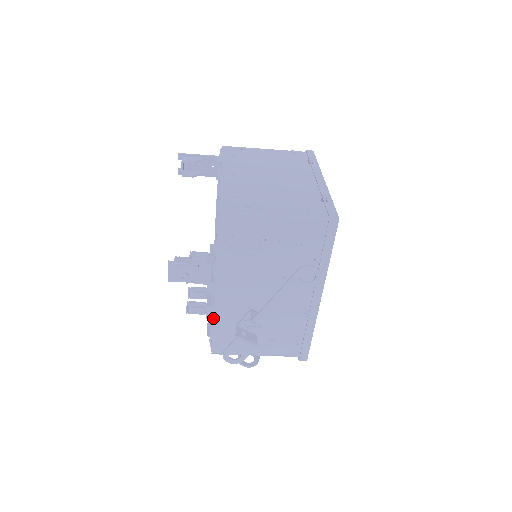
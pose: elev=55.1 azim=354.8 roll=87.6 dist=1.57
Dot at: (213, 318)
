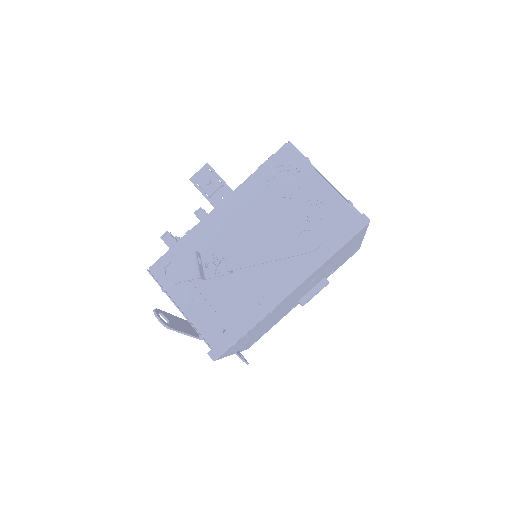
Dot at: (189, 232)
